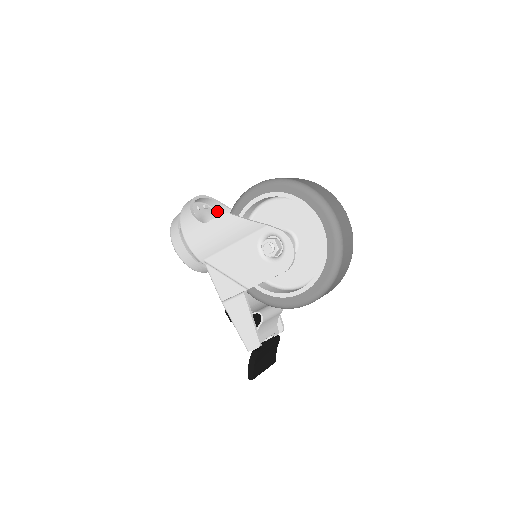
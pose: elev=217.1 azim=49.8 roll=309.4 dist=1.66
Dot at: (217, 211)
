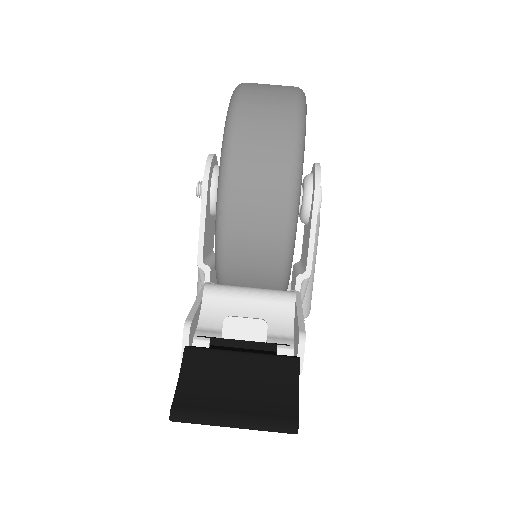
Dot at: occluded
